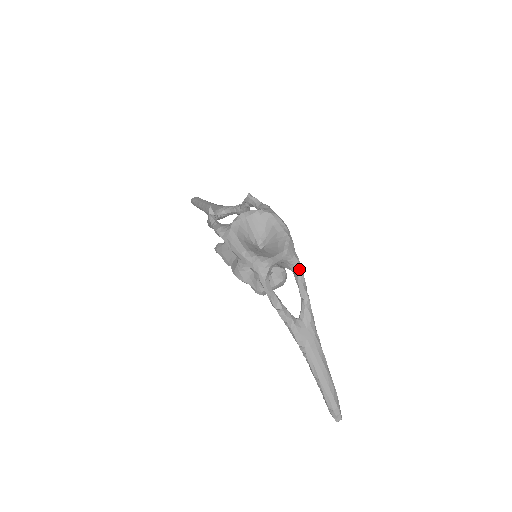
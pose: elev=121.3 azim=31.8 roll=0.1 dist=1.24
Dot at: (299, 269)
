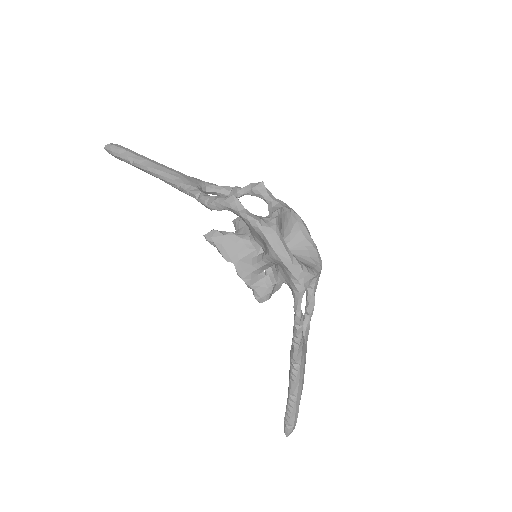
Dot at: (317, 283)
